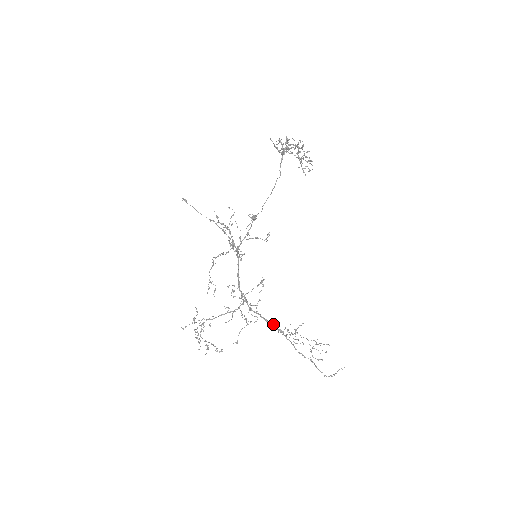
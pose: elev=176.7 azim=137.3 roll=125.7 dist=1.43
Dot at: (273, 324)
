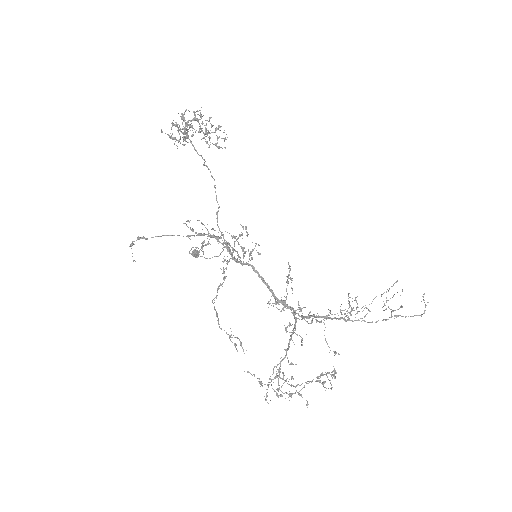
Dot at: (330, 317)
